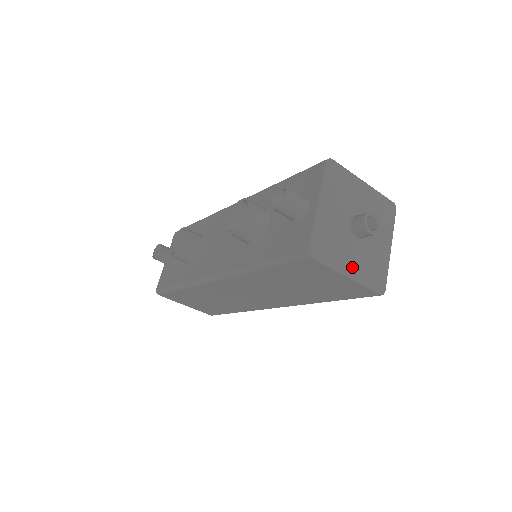
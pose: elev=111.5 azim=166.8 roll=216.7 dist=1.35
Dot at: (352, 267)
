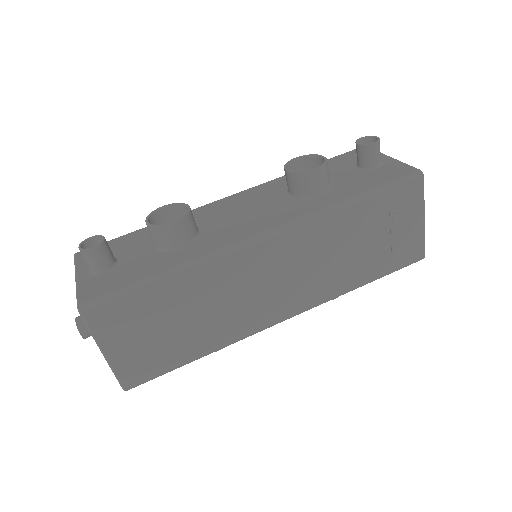
Dot at: occluded
